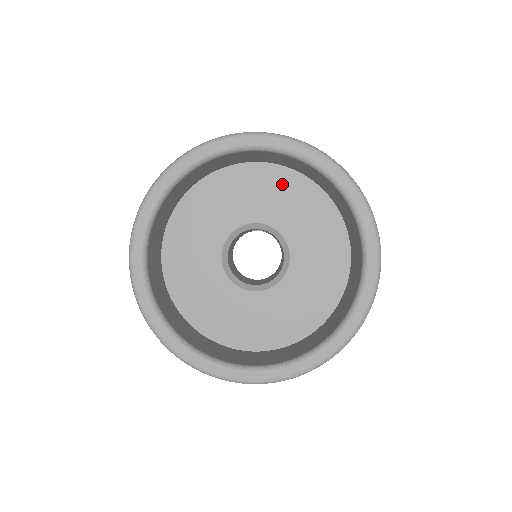
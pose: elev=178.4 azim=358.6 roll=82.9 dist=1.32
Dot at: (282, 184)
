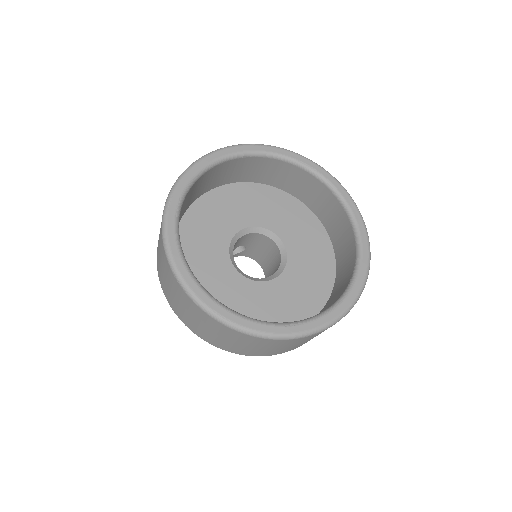
Dot at: (240, 195)
